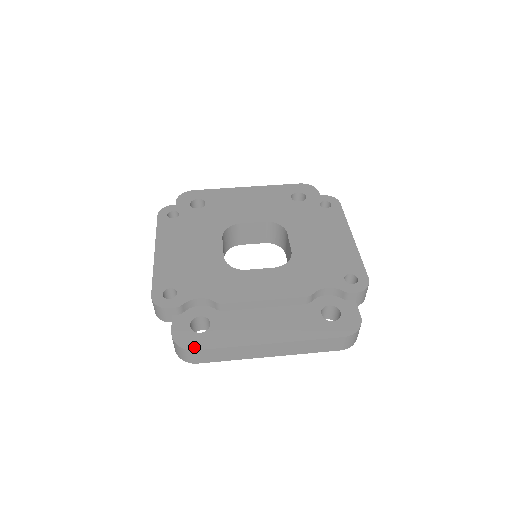
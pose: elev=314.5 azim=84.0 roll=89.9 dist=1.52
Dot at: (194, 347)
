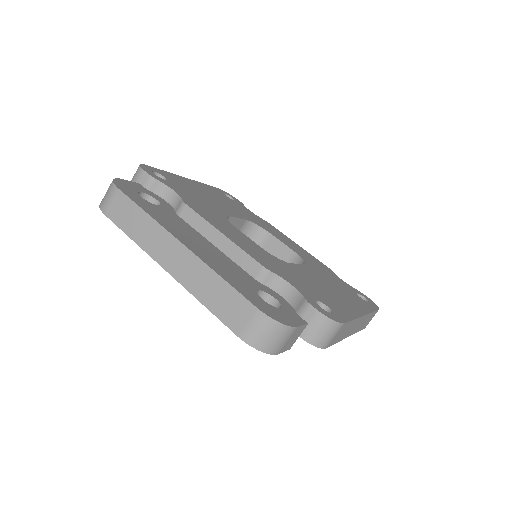
Dot at: (122, 189)
